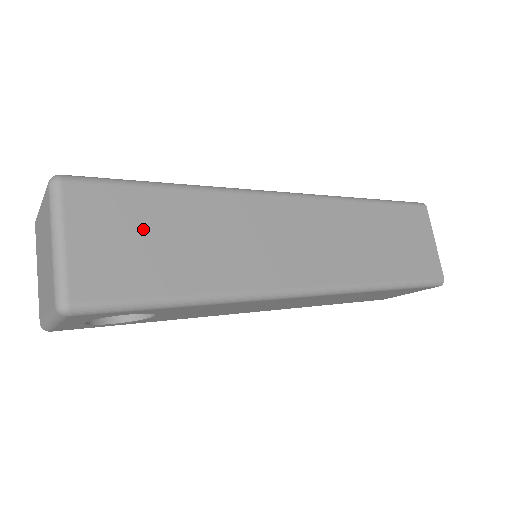
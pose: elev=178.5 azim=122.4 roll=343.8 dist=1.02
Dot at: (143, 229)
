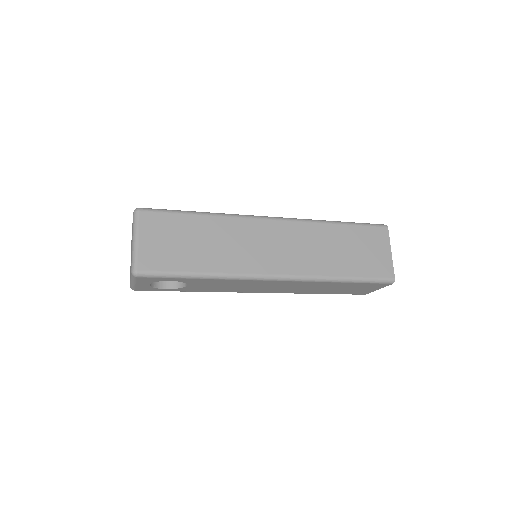
Dot at: (178, 236)
